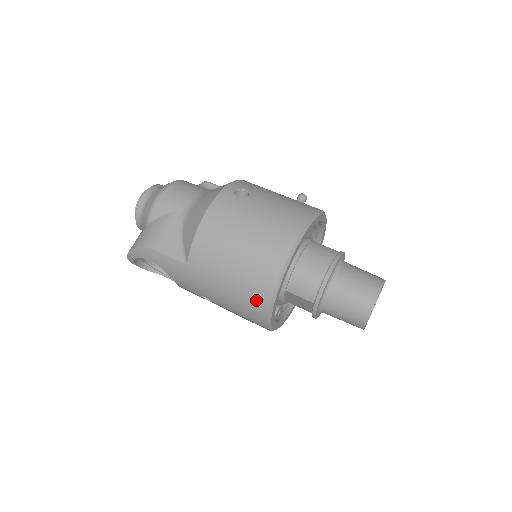
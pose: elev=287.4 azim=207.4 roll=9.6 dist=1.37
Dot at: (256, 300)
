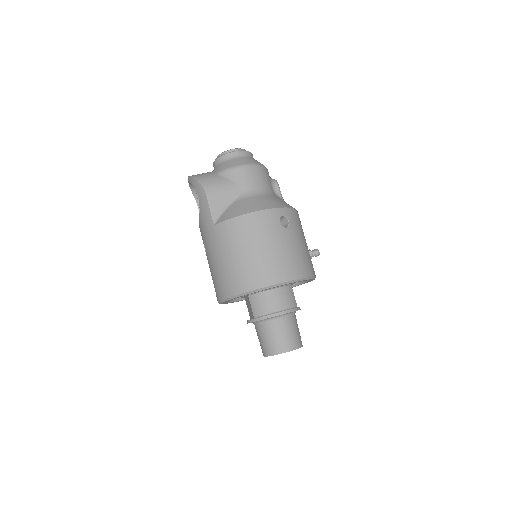
Dot at: (227, 286)
